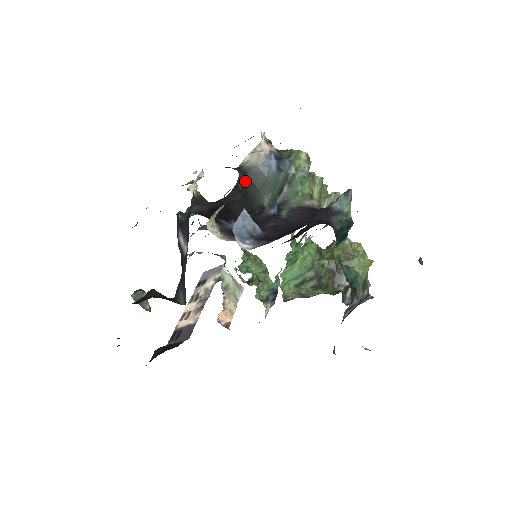
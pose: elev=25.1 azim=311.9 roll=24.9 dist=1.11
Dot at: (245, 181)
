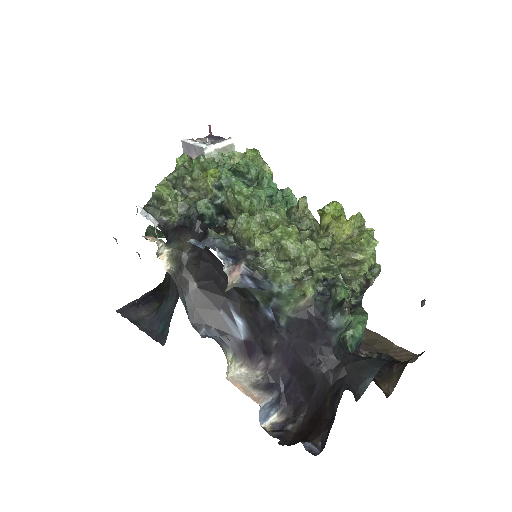
Dot at: occluded
